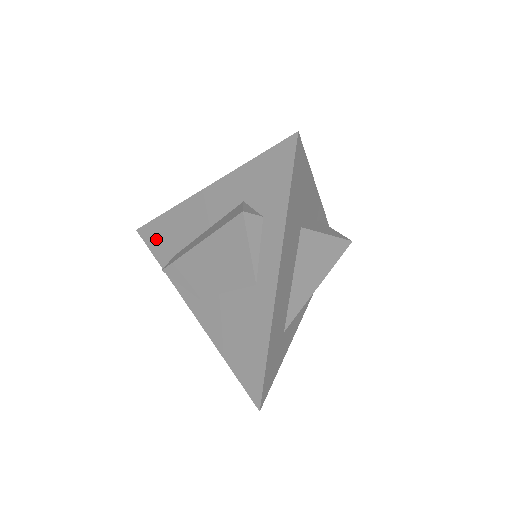
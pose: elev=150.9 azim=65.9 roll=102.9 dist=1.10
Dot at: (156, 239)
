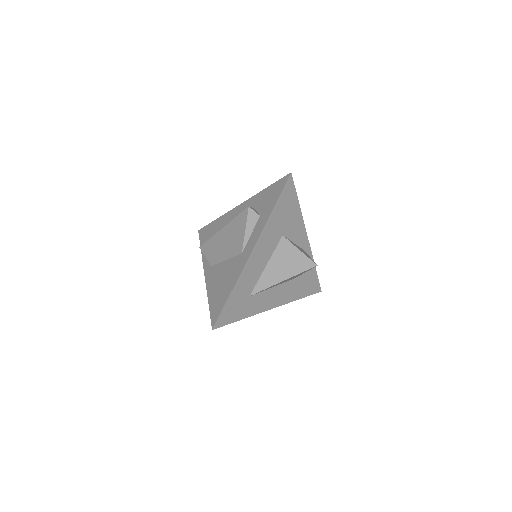
Dot at: (206, 234)
